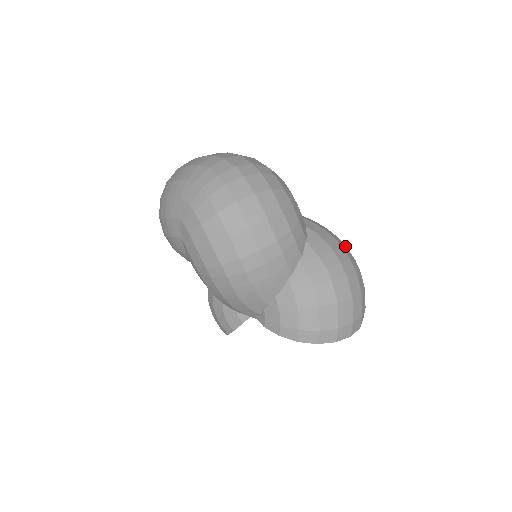
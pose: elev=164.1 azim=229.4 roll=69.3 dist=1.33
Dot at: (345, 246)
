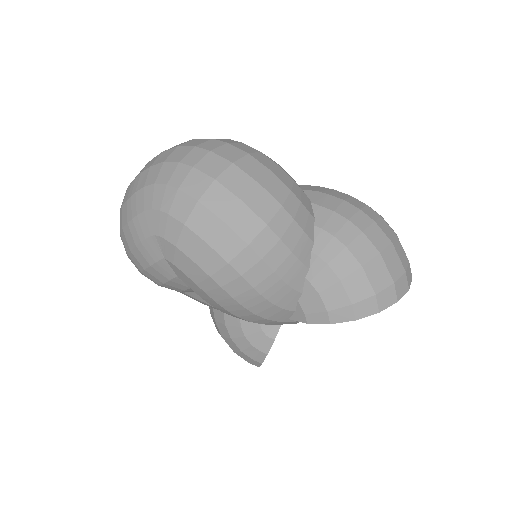
Dot at: occluded
